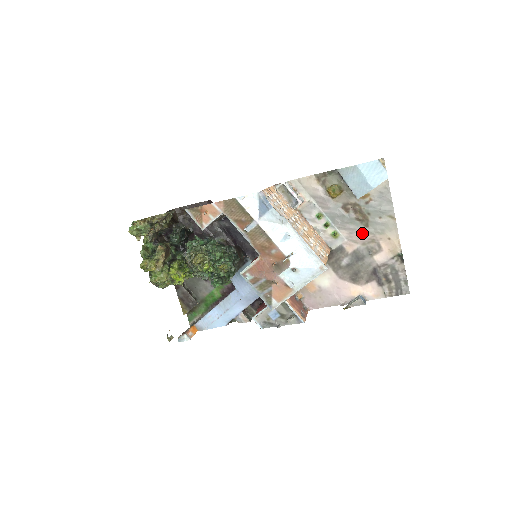
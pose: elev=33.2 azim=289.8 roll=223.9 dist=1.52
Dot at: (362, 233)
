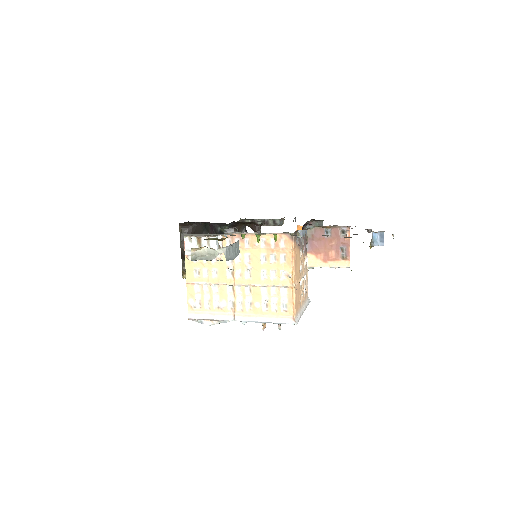
Dot at: occluded
